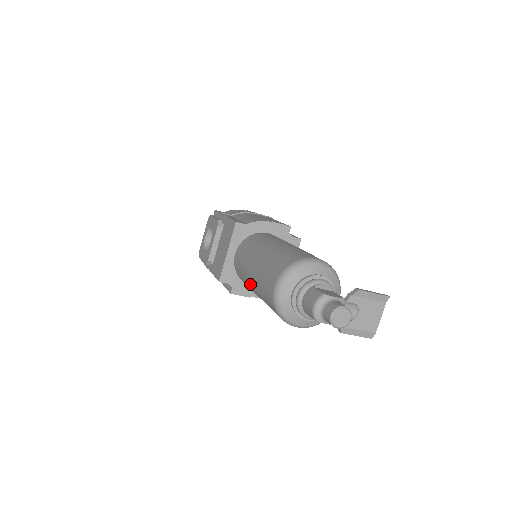
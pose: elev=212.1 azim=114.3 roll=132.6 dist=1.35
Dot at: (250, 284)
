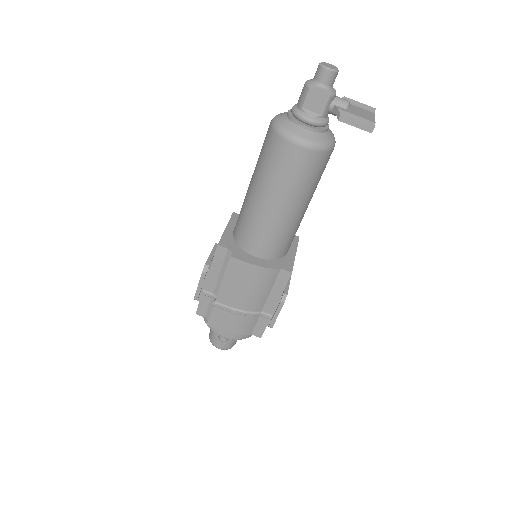
Dot at: (250, 196)
